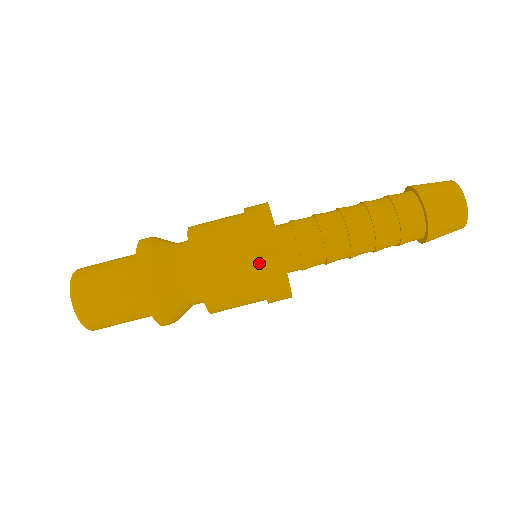
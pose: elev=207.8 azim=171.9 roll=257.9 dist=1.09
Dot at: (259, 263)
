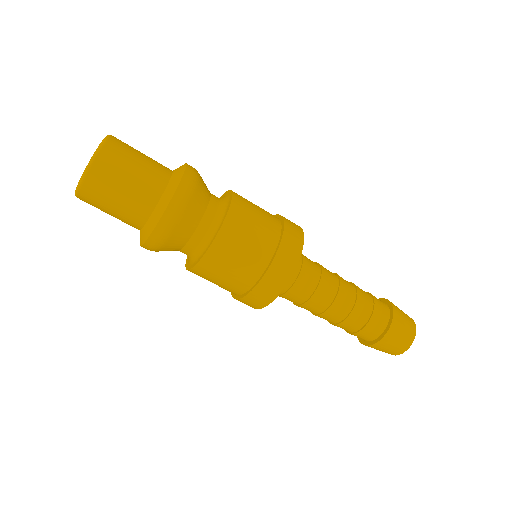
Dot at: (244, 298)
